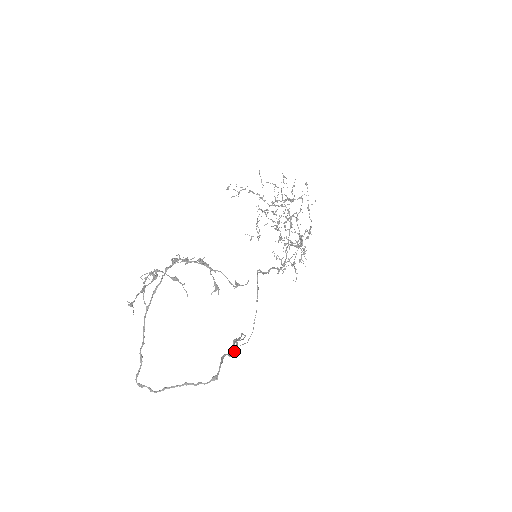
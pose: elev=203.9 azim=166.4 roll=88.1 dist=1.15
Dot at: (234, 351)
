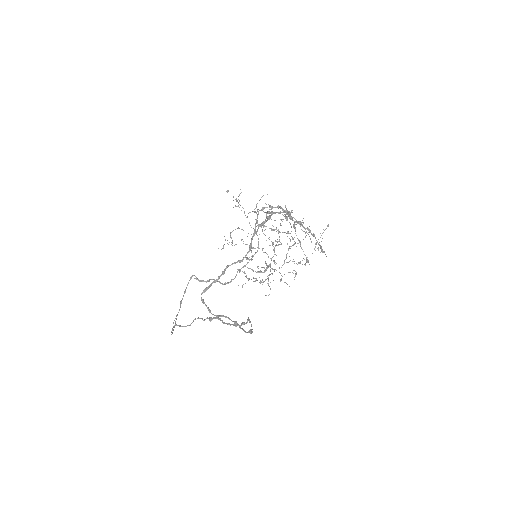
Dot at: occluded
